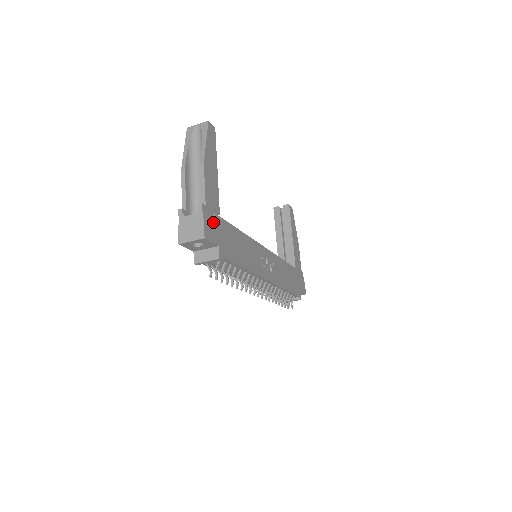
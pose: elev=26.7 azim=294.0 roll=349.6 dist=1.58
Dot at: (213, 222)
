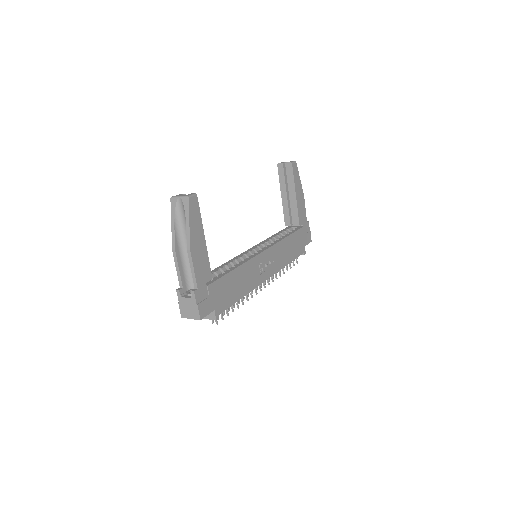
Dot at: (207, 294)
